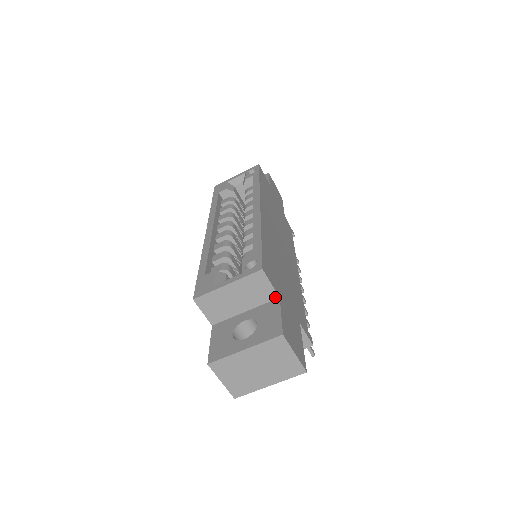
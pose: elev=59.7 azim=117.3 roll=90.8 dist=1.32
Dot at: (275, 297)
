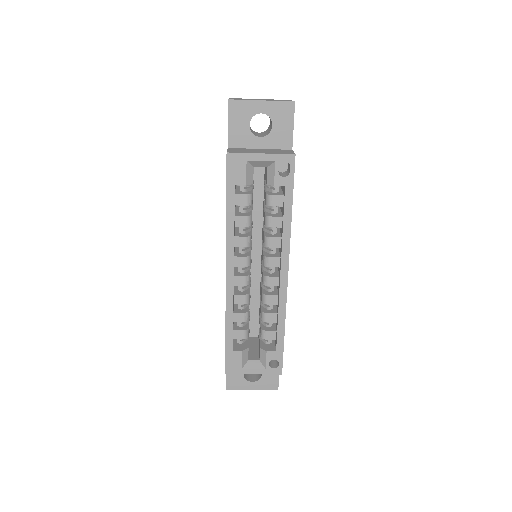
Dot at: occluded
